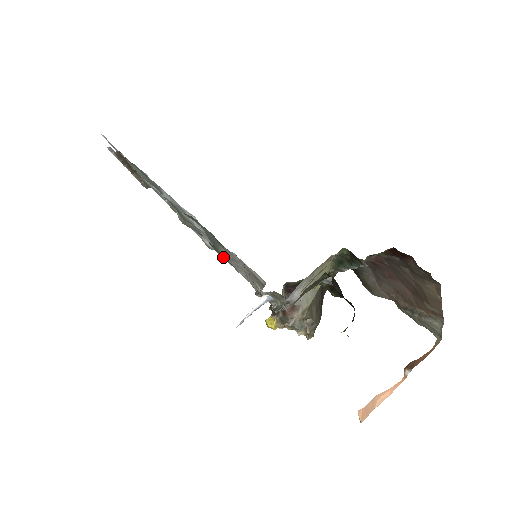
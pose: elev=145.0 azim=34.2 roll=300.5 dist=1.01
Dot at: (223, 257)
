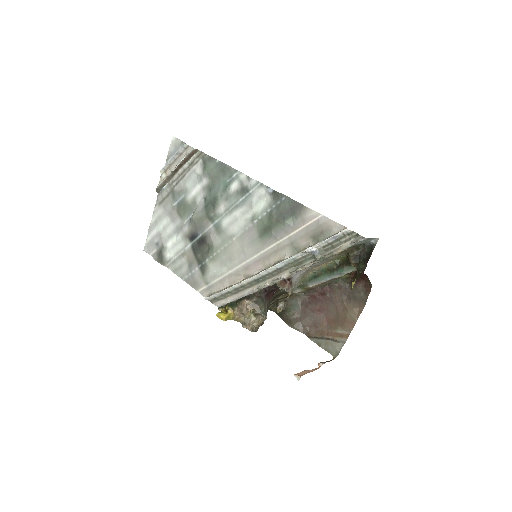
Dot at: (194, 262)
